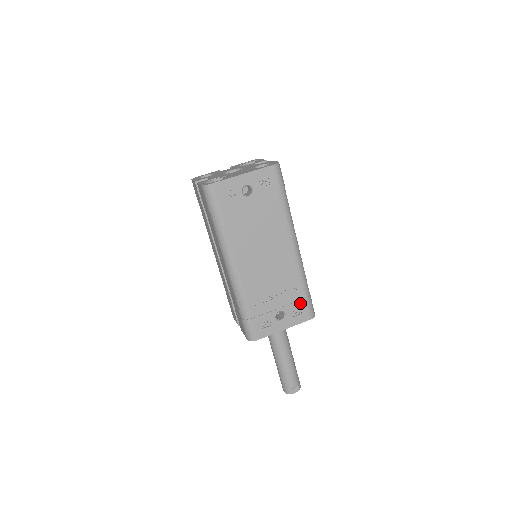
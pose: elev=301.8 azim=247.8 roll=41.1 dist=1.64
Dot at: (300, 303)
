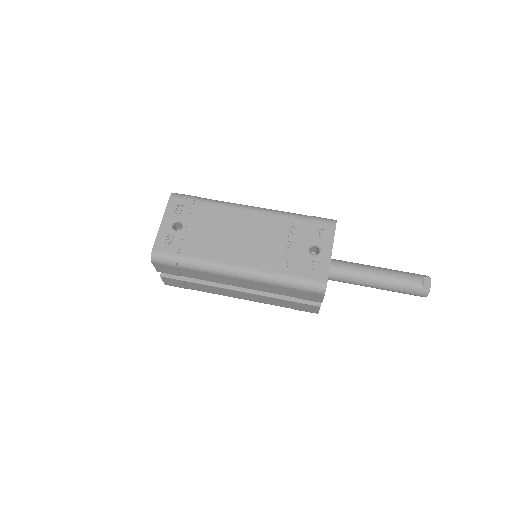
Dot at: (312, 227)
